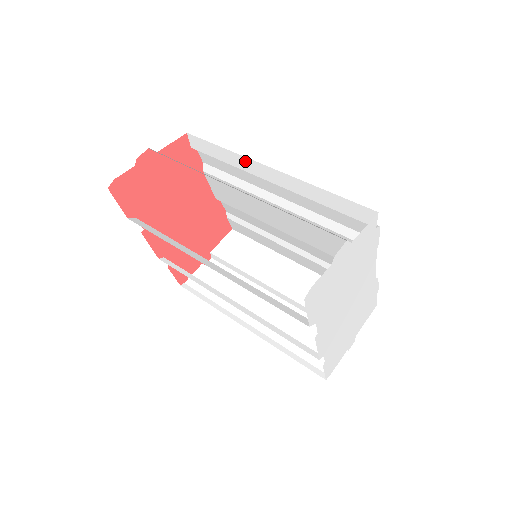
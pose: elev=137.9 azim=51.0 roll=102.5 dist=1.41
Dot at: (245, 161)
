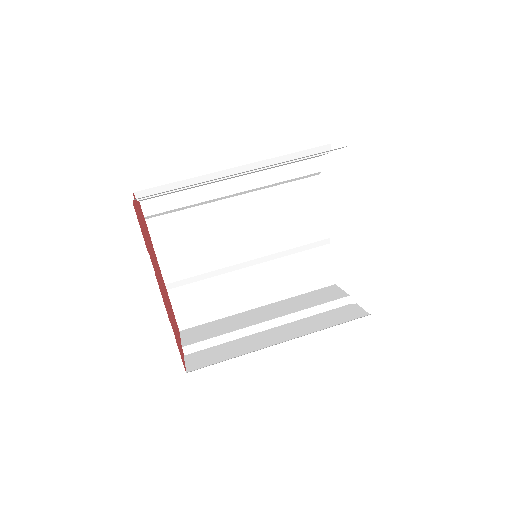
Dot at: (207, 189)
